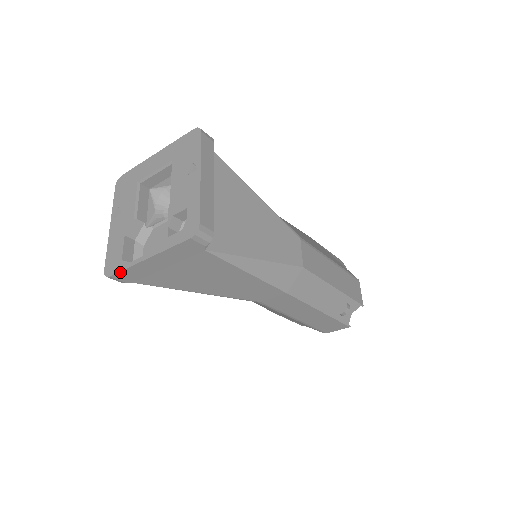
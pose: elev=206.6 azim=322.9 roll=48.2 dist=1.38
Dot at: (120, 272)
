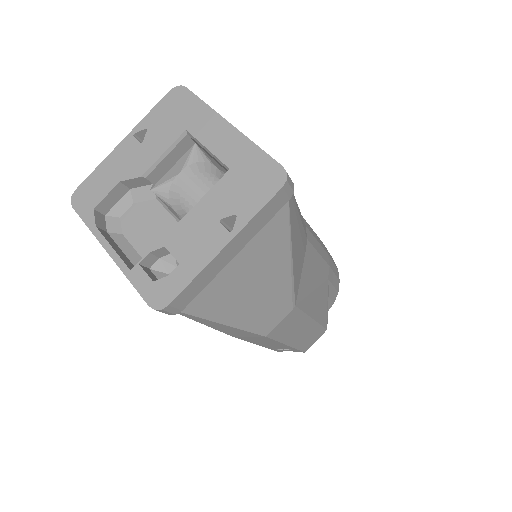
Dot at: (83, 219)
